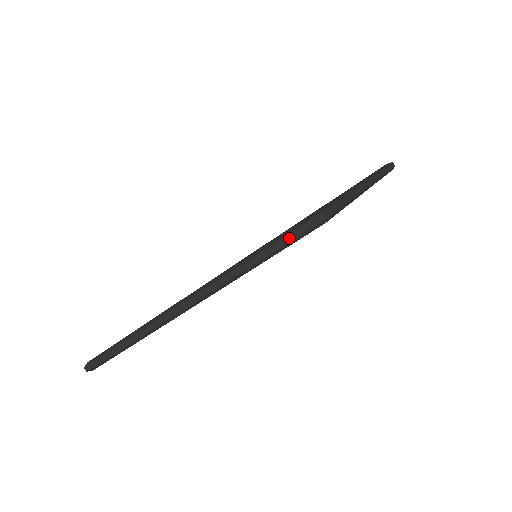
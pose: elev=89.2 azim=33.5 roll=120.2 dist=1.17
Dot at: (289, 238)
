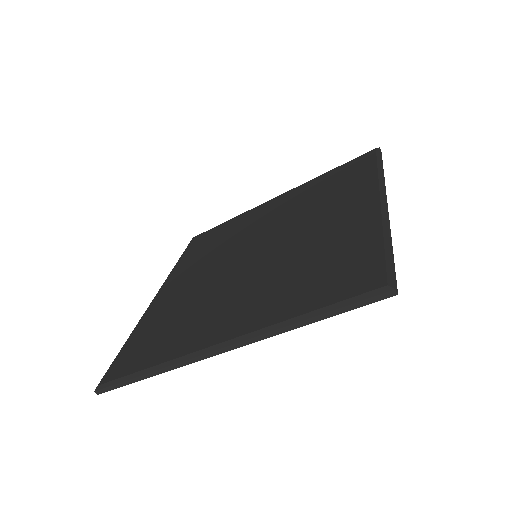
Dot at: (354, 306)
